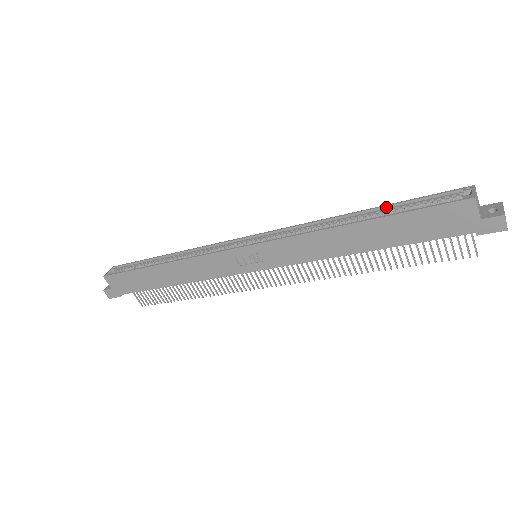
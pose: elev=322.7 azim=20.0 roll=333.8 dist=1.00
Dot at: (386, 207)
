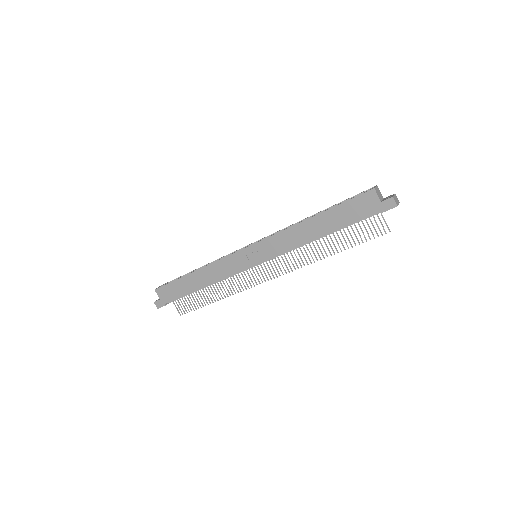
Dot at: occluded
